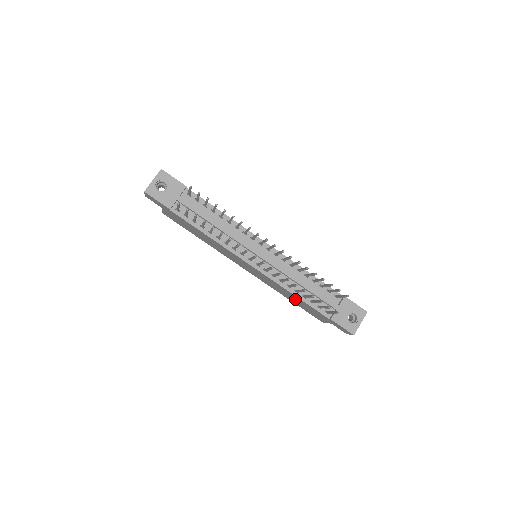
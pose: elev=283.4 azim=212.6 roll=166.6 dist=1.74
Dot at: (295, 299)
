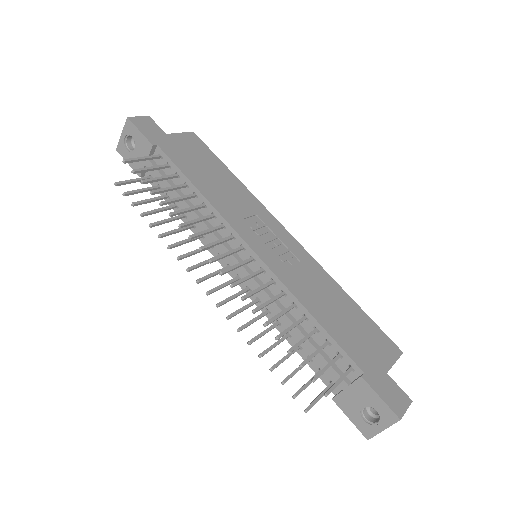
Dot at: occluded
